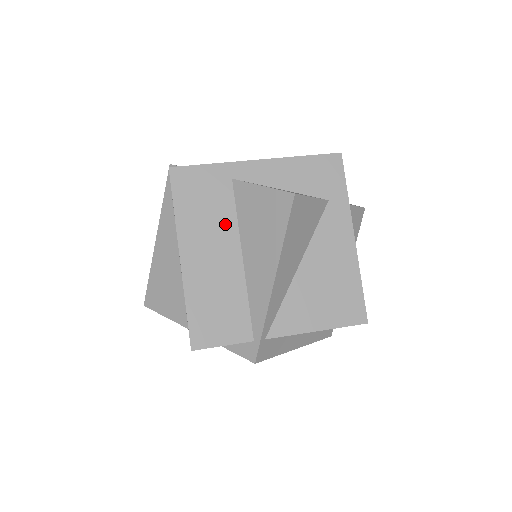
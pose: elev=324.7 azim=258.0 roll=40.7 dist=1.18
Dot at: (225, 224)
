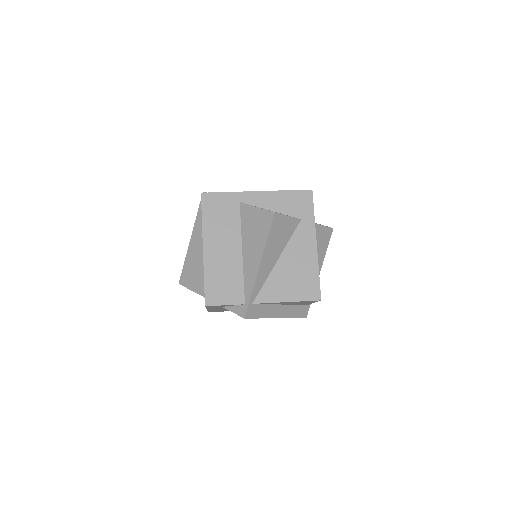
Dot at: (233, 230)
